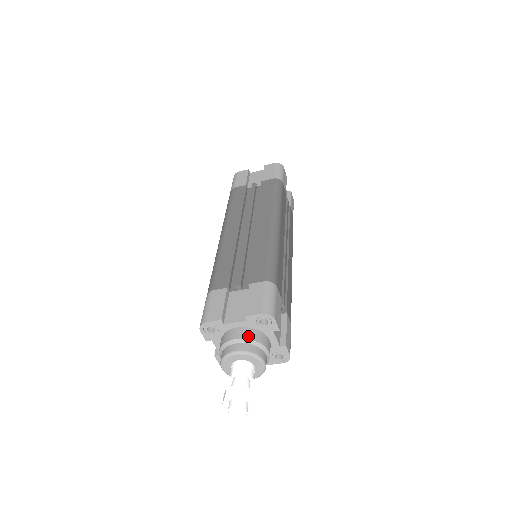
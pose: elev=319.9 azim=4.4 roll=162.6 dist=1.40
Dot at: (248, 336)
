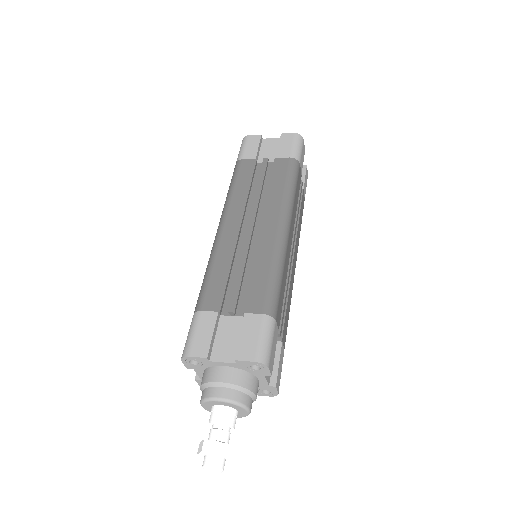
Dot at: (235, 380)
